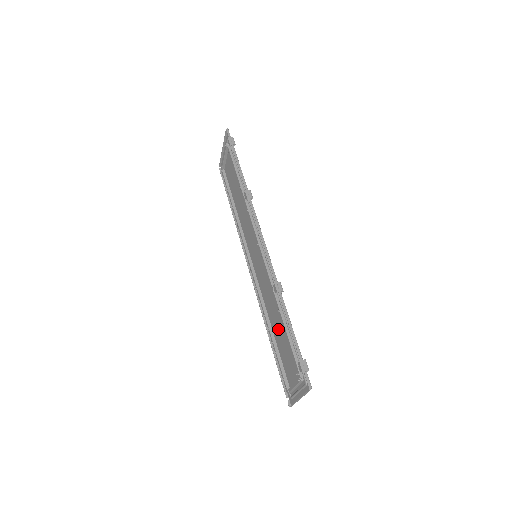
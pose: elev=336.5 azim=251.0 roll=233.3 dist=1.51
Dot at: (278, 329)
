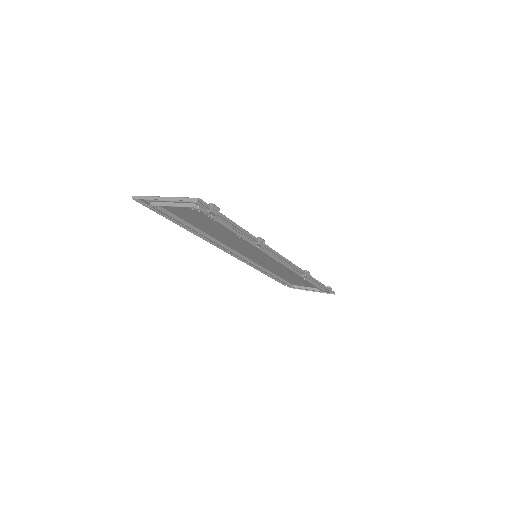
Dot at: (288, 276)
